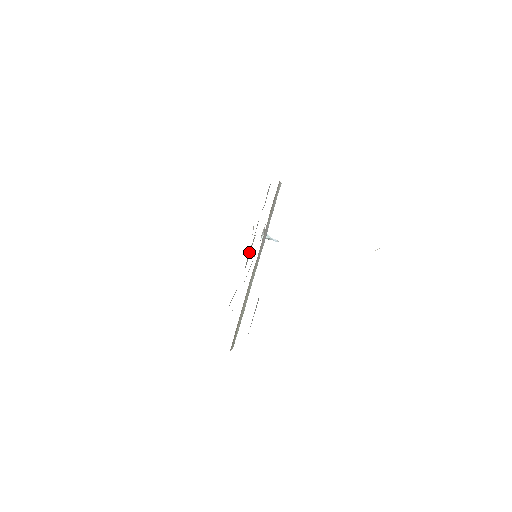
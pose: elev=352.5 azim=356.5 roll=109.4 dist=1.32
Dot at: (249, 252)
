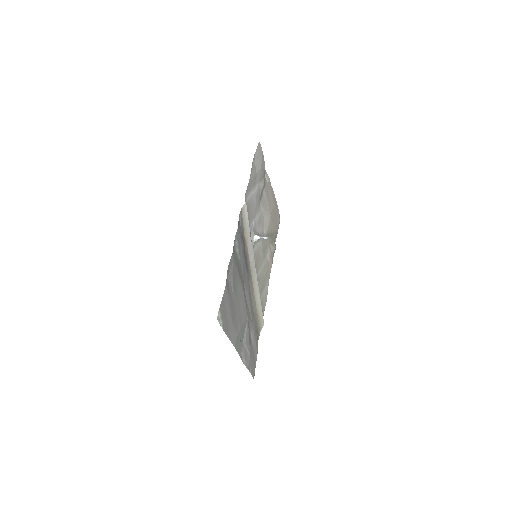
Dot at: (265, 215)
